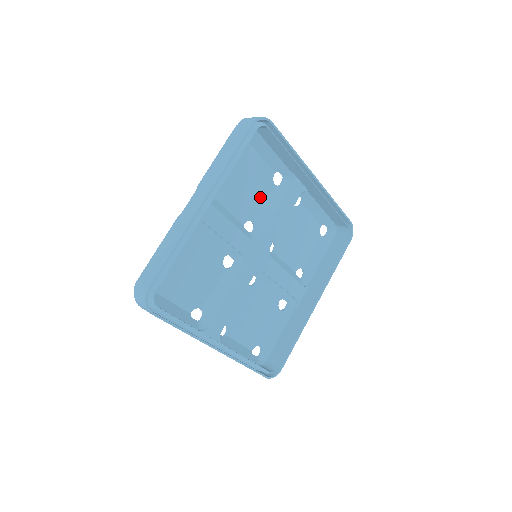
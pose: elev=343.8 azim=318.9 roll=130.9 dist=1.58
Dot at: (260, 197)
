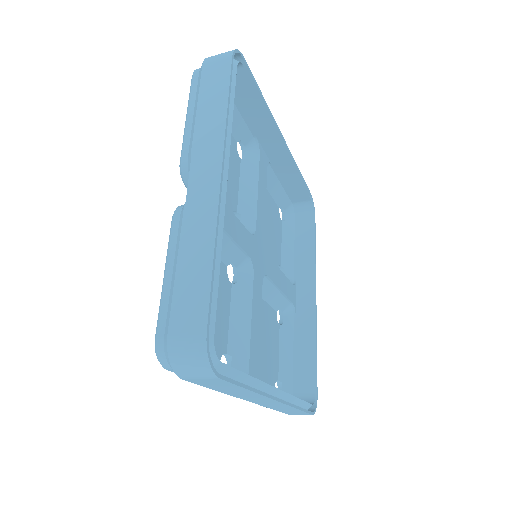
Dot at: (234, 176)
